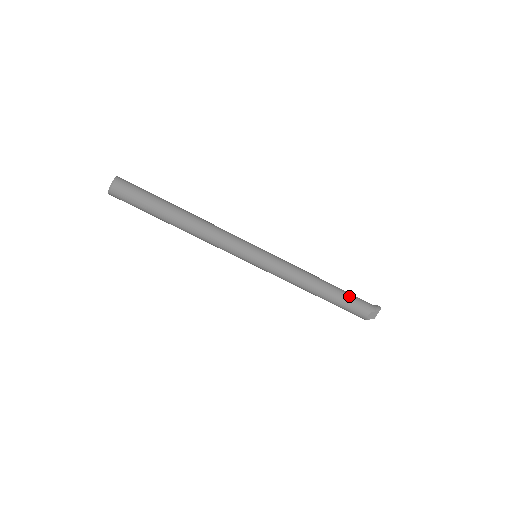
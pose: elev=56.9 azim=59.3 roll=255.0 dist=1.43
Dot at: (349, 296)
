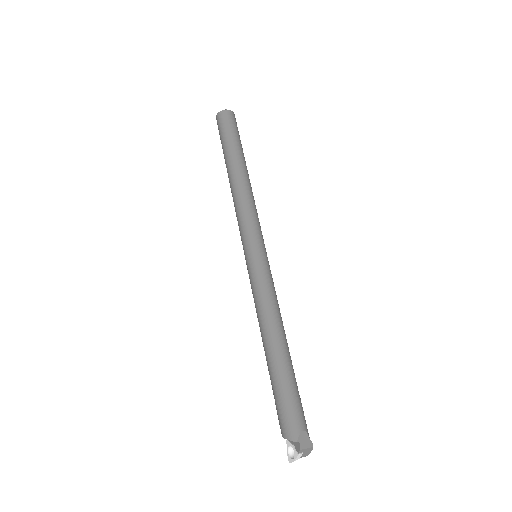
Dot at: occluded
